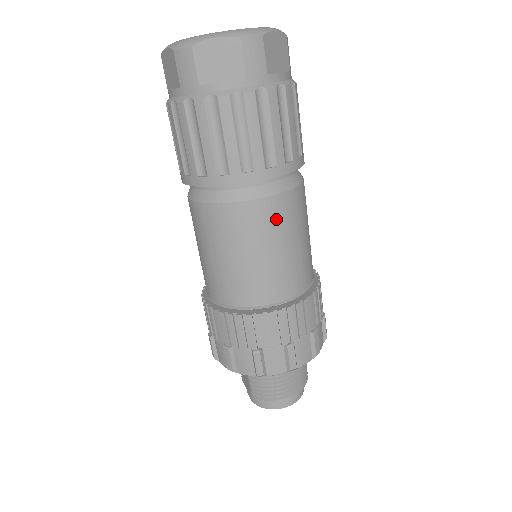
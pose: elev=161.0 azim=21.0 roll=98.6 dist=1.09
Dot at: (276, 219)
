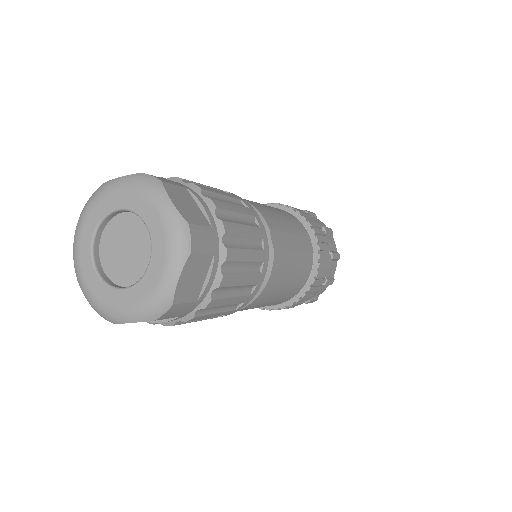
Dot at: (262, 301)
